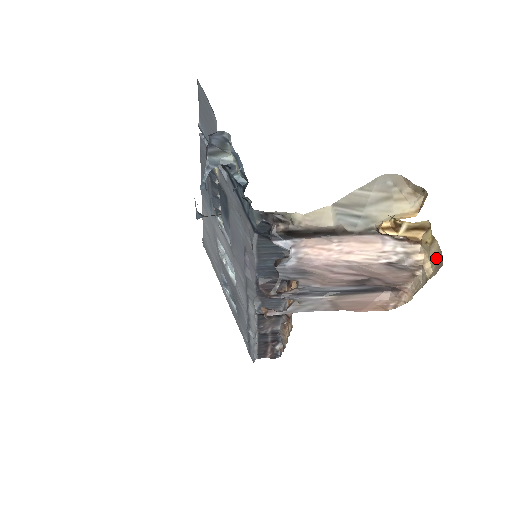
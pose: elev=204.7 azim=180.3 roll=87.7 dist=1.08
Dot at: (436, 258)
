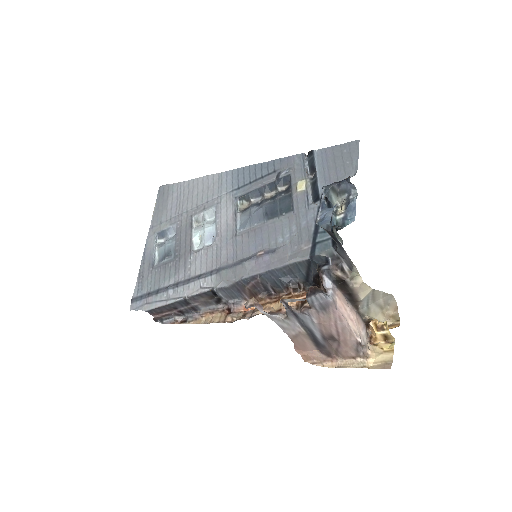
Dot at: (384, 361)
